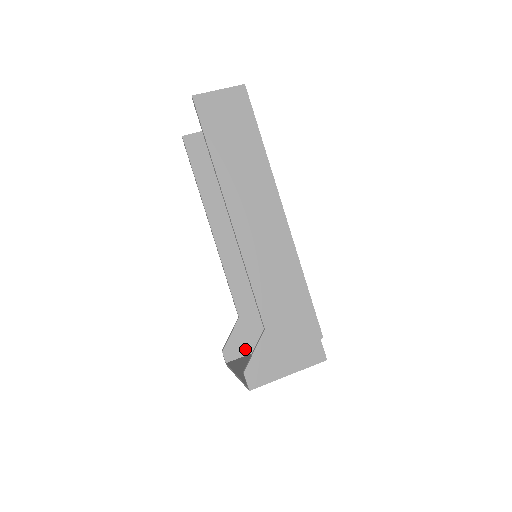
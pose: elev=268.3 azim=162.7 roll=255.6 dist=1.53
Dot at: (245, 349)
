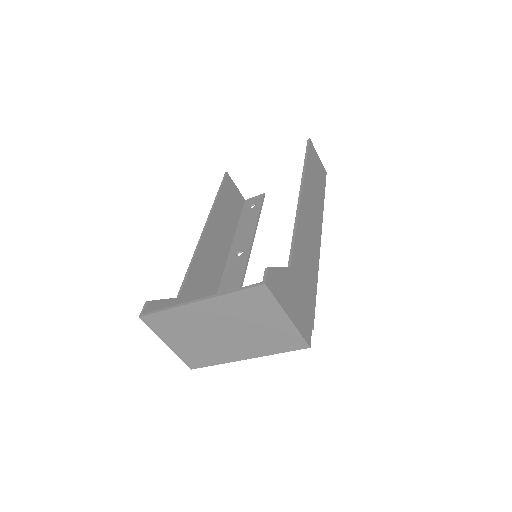
Dot at: occluded
